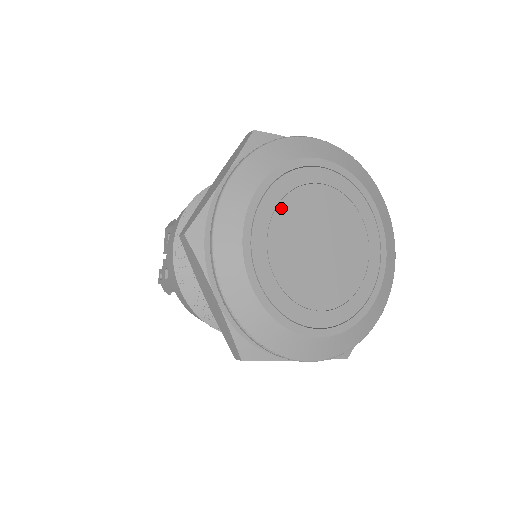
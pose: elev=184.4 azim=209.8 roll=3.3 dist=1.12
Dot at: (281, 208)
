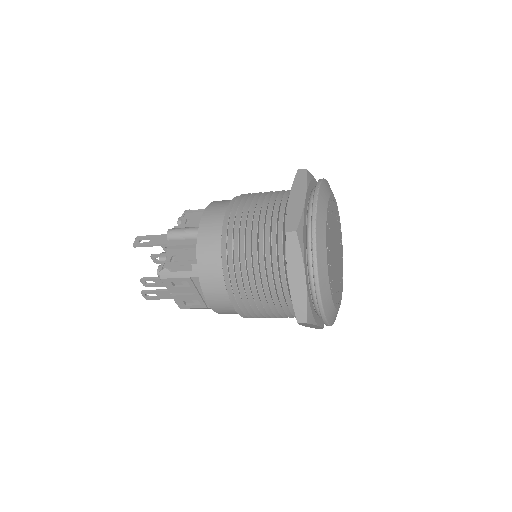
Dot at: (331, 263)
